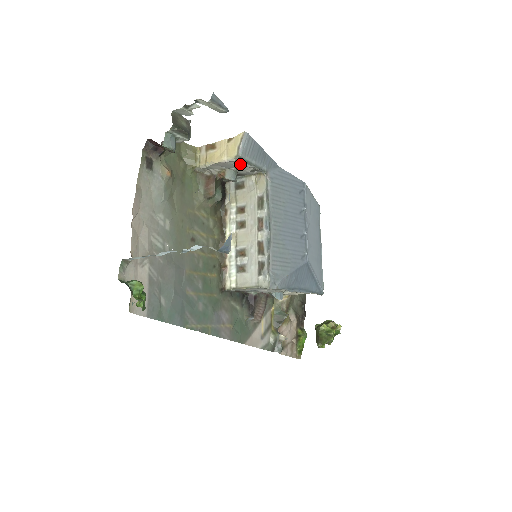
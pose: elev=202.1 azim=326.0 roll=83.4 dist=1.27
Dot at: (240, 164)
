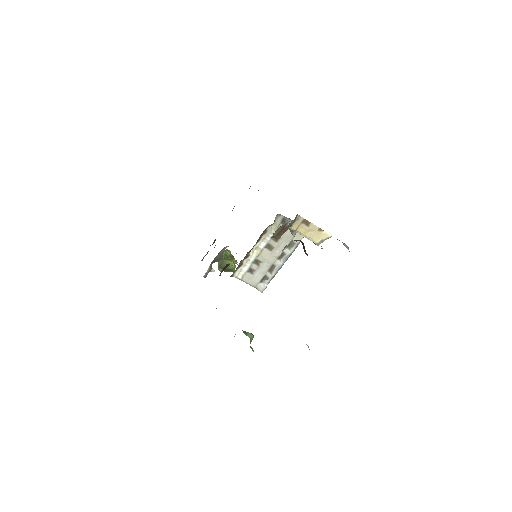
Dot at: occluded
